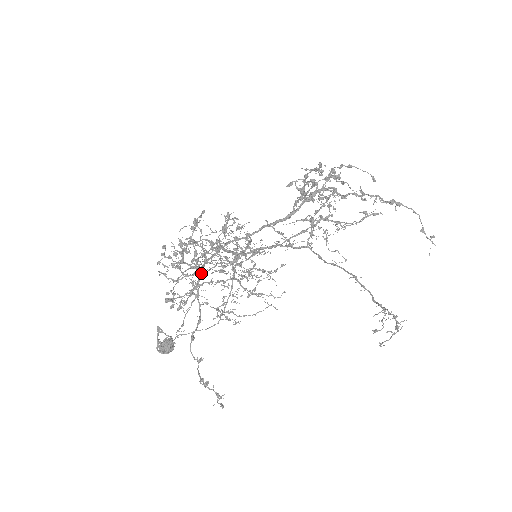
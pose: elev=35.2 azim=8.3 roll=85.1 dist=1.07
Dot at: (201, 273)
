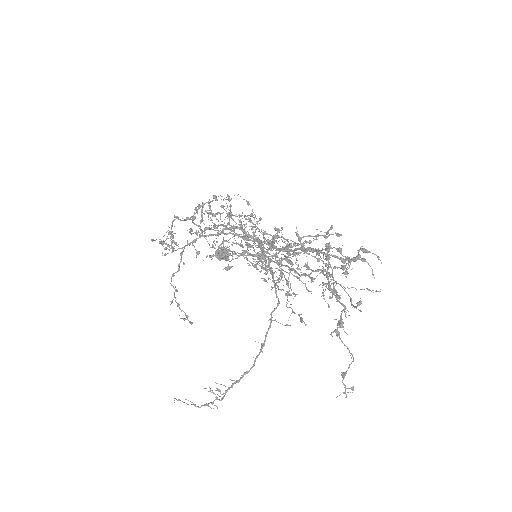
Dot at: (191, 242)
